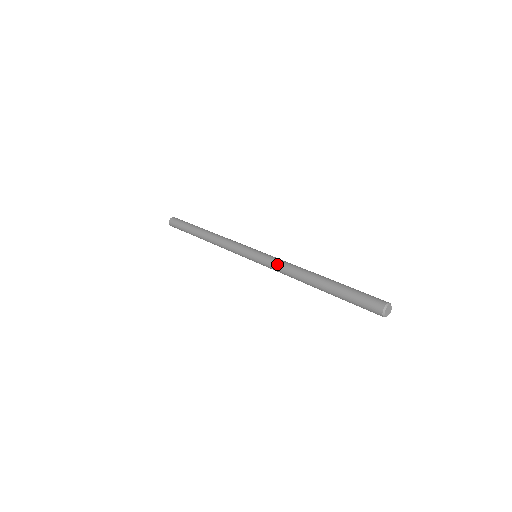
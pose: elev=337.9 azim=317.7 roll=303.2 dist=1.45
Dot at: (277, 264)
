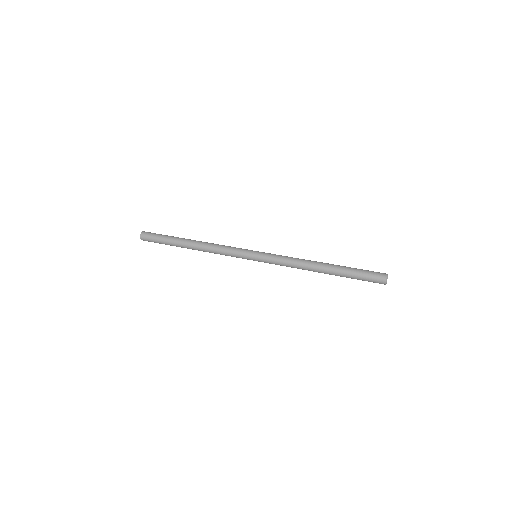
Dot at: (283, 261)
